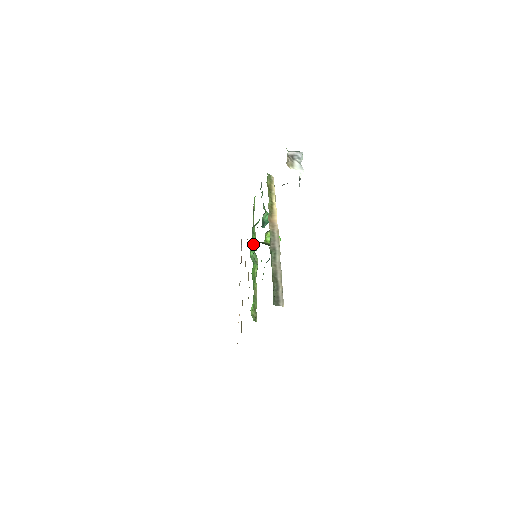
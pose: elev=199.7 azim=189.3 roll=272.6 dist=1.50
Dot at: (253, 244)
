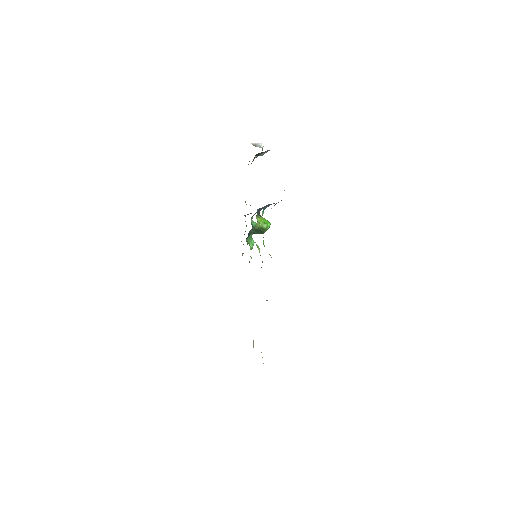
Dot at: (250, 235)
